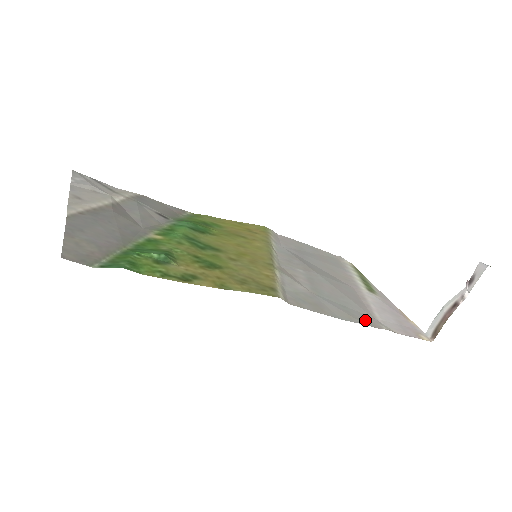
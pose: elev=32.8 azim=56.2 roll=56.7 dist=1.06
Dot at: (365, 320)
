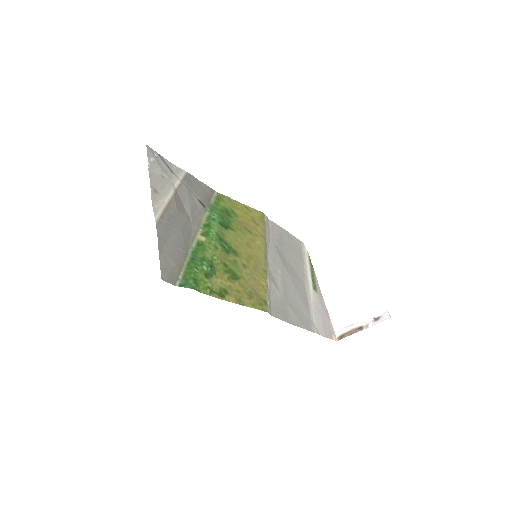
Dot at: (307, 324)
